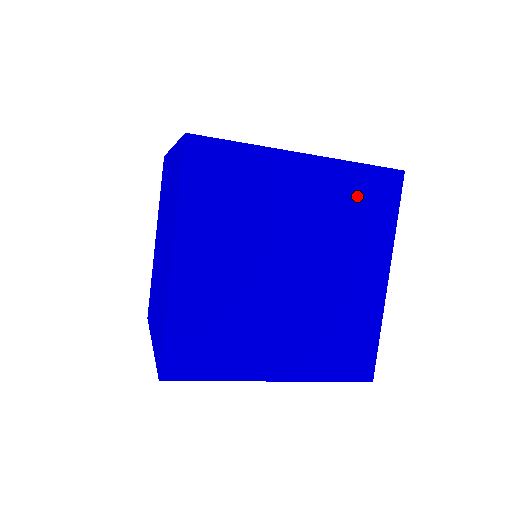
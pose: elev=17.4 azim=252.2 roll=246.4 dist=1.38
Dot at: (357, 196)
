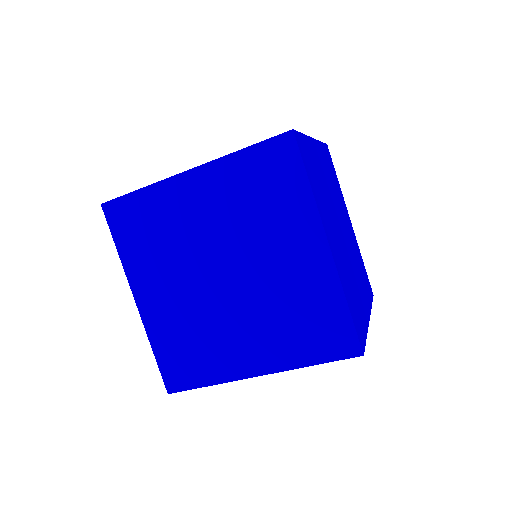
Dot at: (255, 181)
